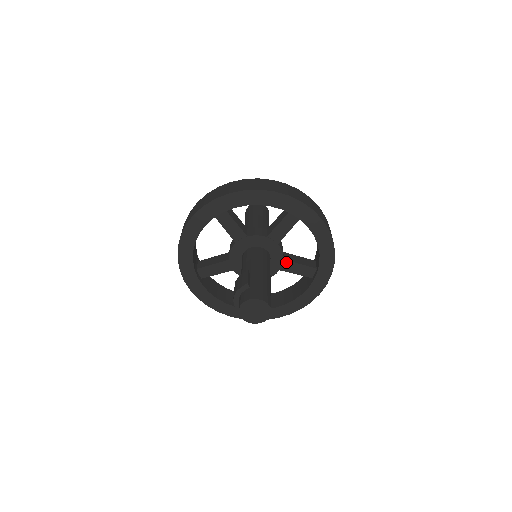
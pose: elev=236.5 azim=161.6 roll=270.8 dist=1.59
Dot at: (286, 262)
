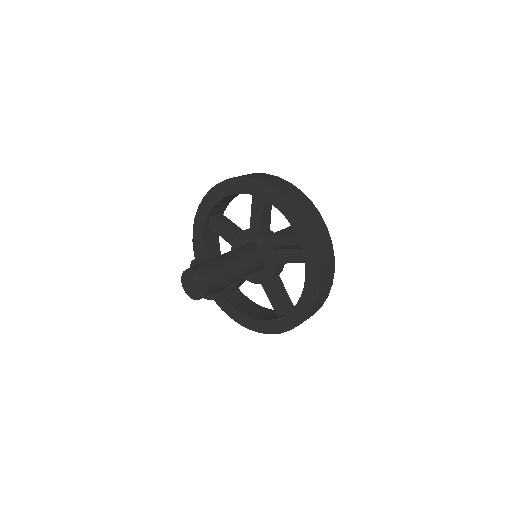
Dot at: (277, 252)
